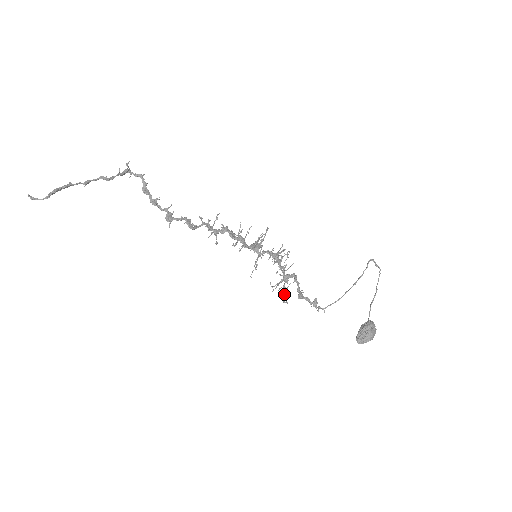
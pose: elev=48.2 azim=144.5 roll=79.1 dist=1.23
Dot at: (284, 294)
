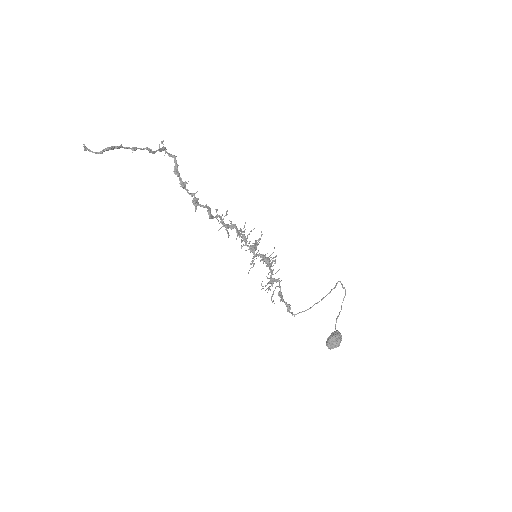
Dot at: (272, 295)
